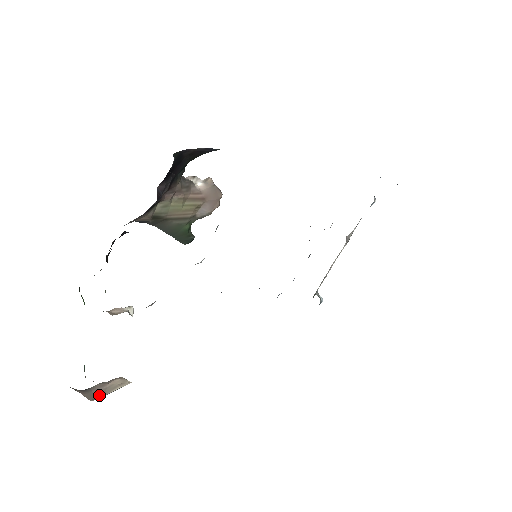
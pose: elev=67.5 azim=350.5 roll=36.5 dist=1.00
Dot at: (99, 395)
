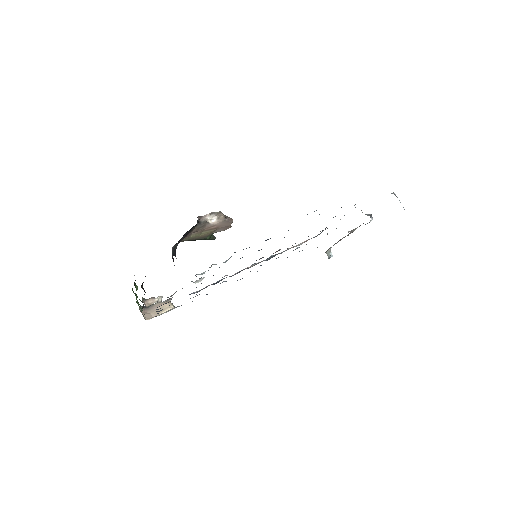
Dot at: (153, 314)
